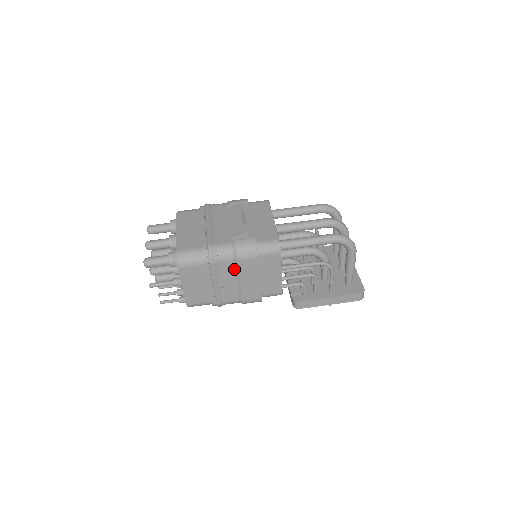
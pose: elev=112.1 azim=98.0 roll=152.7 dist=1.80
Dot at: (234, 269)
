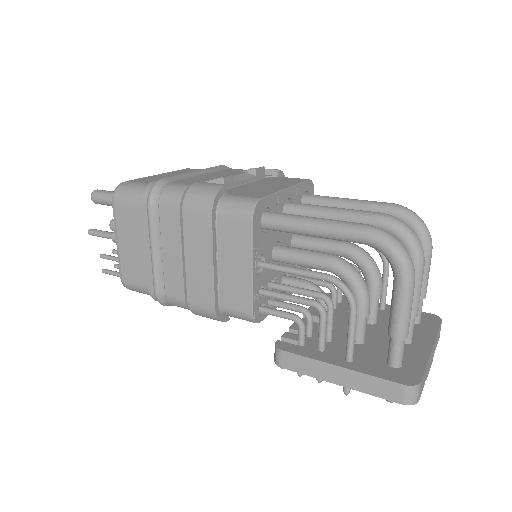
Dot at: (179, 229)
